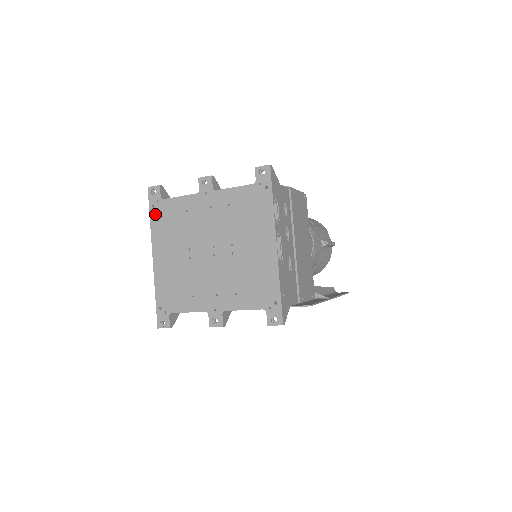
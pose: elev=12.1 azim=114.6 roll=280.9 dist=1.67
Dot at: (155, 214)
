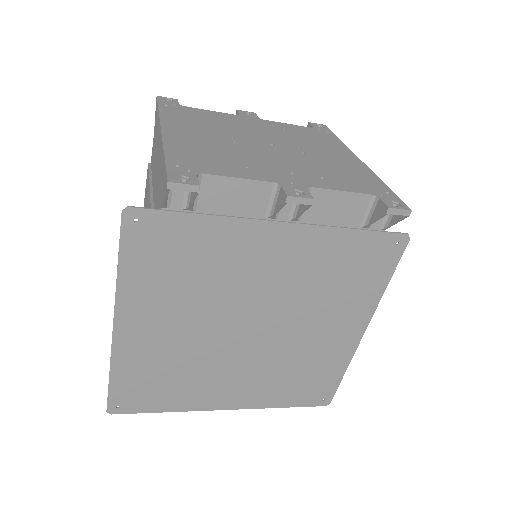
Dot at: (169, 109)
